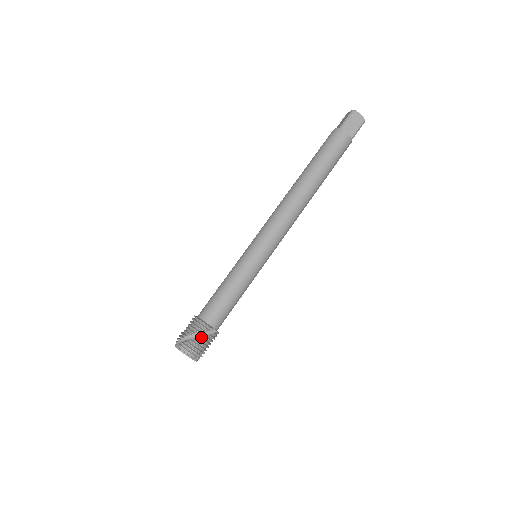
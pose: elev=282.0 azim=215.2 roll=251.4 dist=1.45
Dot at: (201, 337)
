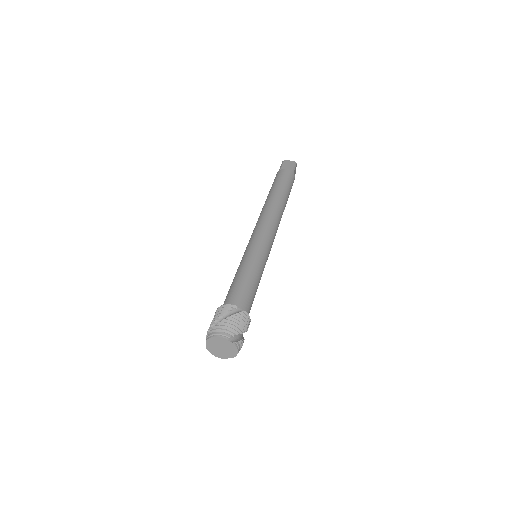
Dot at: (229, 317)
